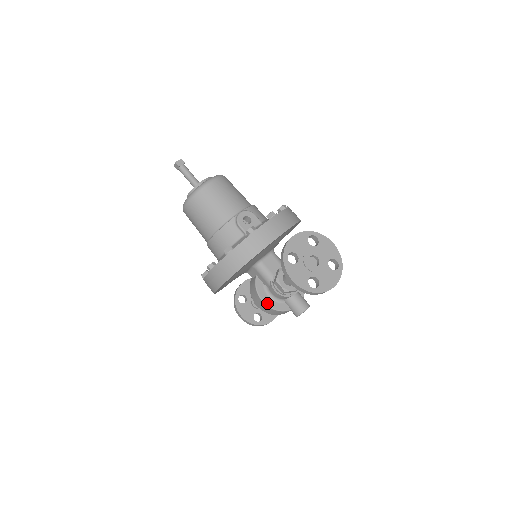
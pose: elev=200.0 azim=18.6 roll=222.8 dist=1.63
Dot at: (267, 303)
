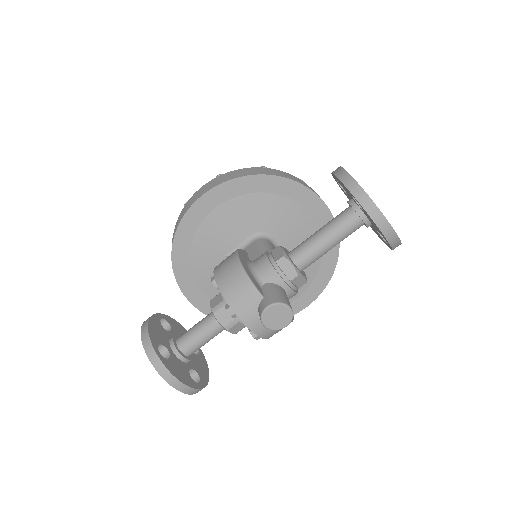
Dot at: (242, 261)
